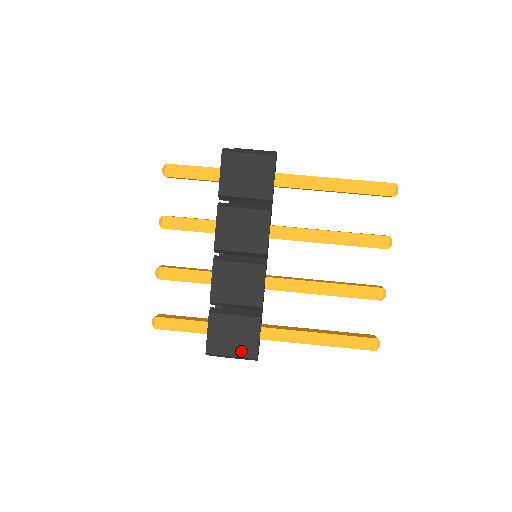
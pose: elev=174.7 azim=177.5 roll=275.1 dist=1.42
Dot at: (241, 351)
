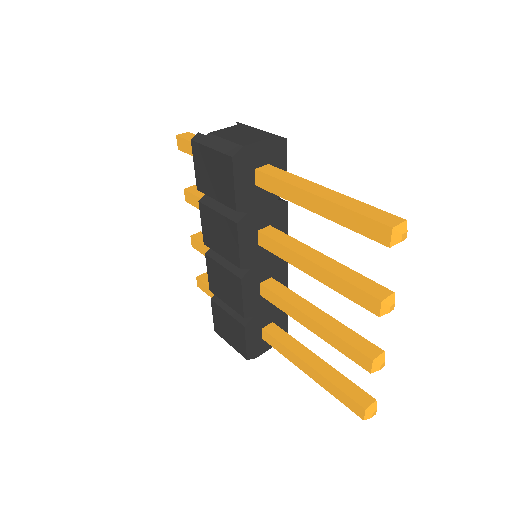
Dot at: (235, 345)
